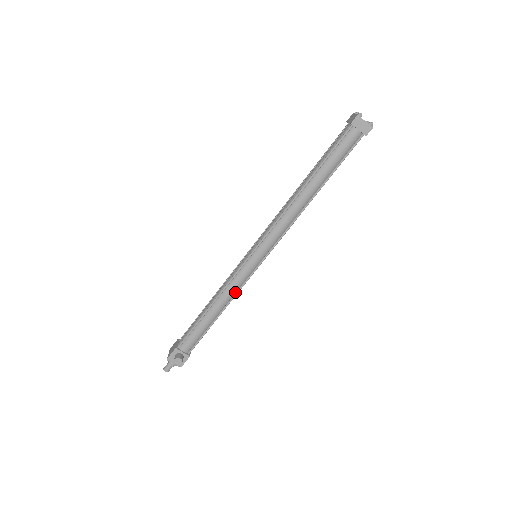
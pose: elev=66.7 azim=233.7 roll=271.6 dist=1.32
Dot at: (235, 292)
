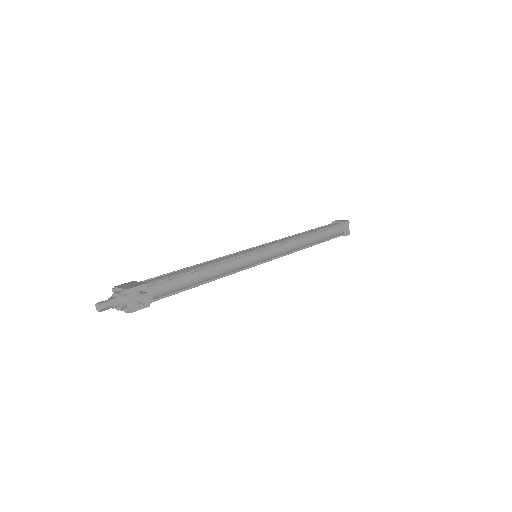
Dot at: (230, 272)
